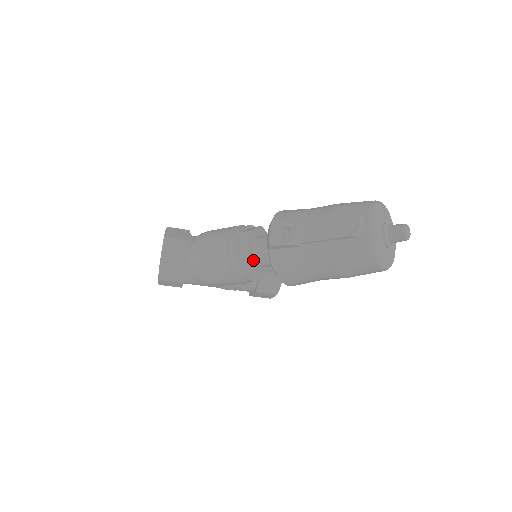
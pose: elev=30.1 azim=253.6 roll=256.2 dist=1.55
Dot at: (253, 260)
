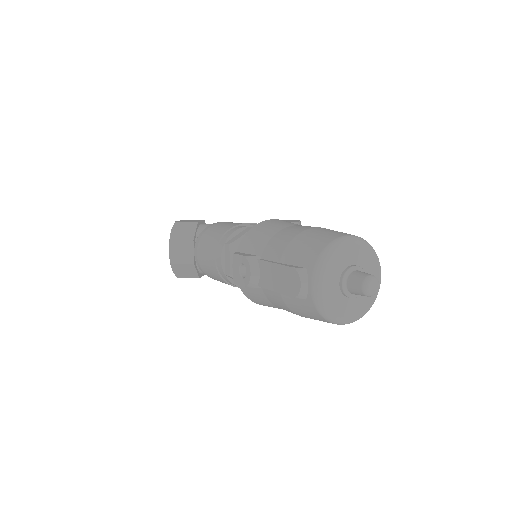
Dot at: occluded
